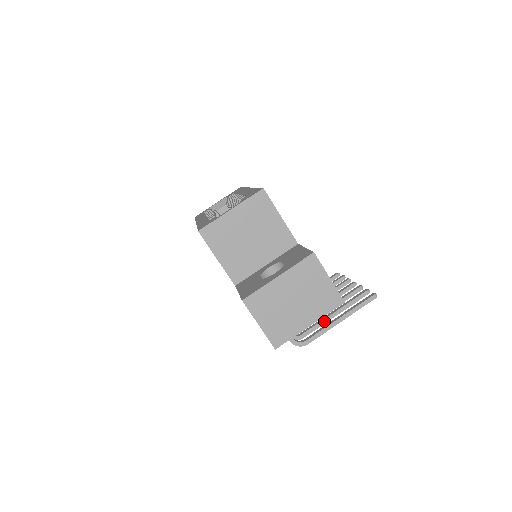
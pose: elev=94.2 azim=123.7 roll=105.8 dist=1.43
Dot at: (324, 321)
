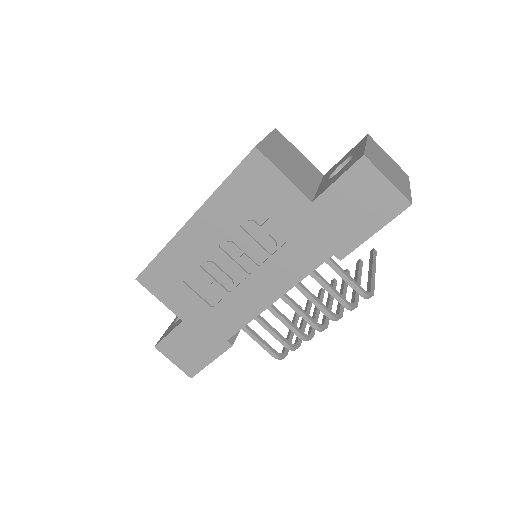
Dot at: occluded
